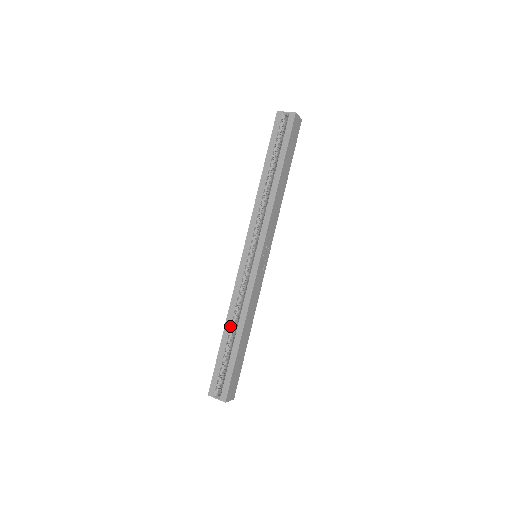
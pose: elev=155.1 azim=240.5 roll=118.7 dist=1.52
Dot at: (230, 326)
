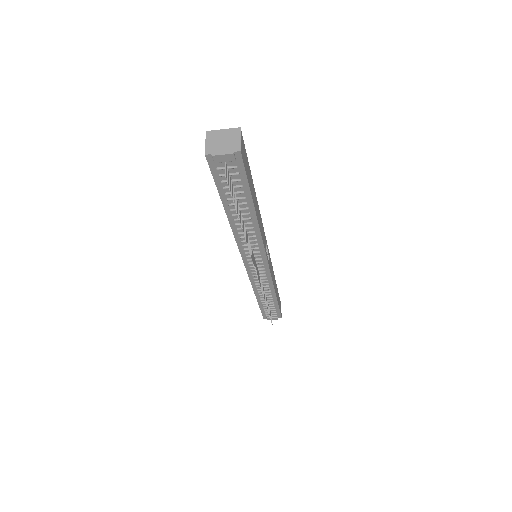
Dot at: occluded
